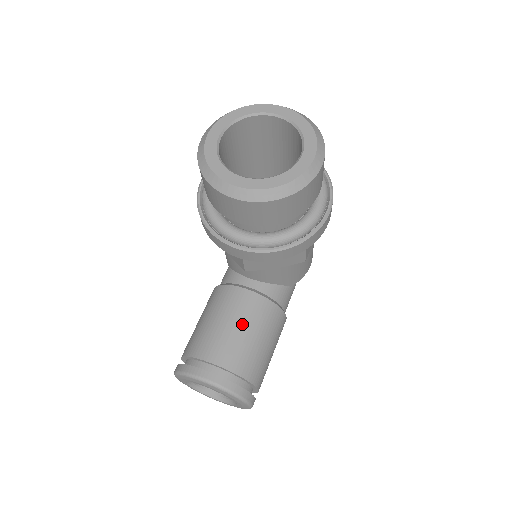
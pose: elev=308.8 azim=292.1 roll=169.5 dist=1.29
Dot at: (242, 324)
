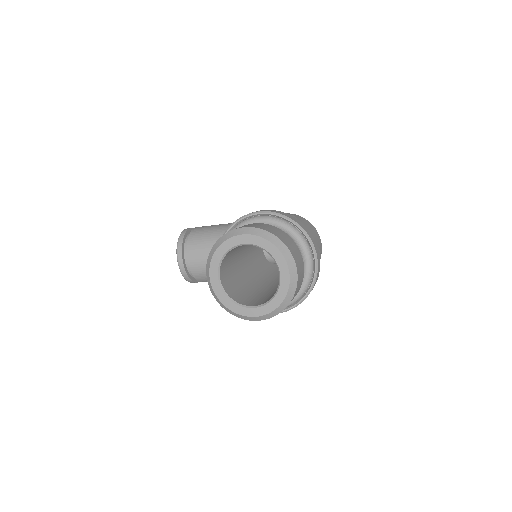
Dot at: occluded
